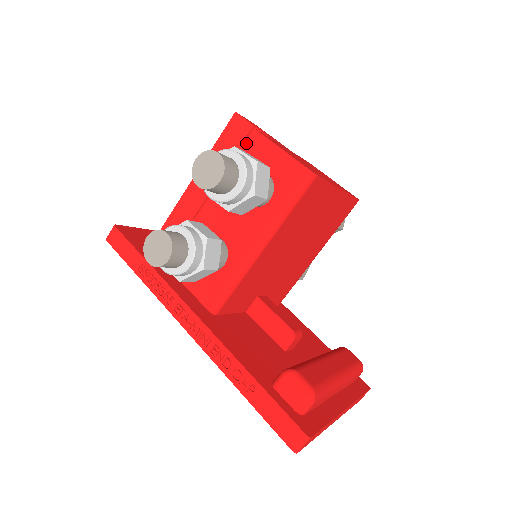
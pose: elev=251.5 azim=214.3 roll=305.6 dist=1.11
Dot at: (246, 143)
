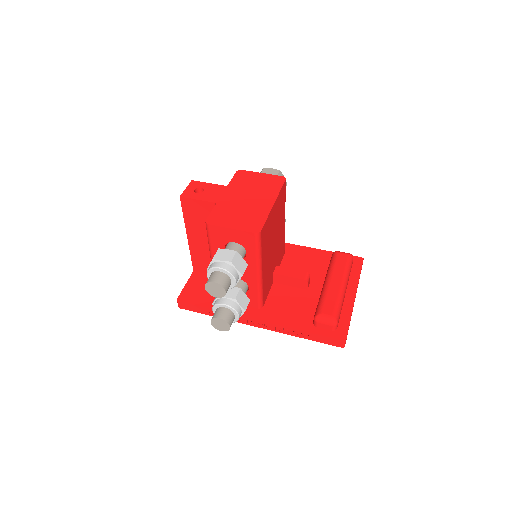
Dot at: (209, 233)
